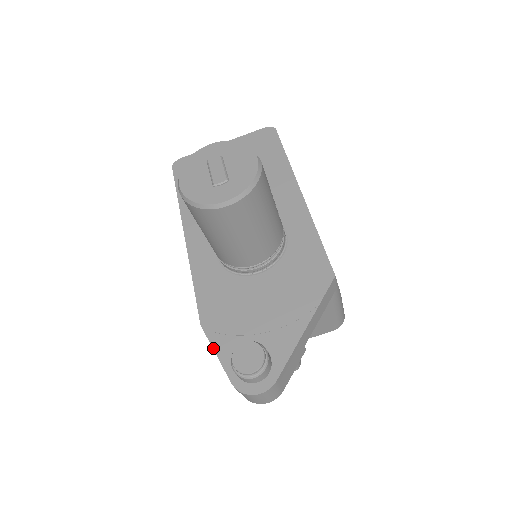
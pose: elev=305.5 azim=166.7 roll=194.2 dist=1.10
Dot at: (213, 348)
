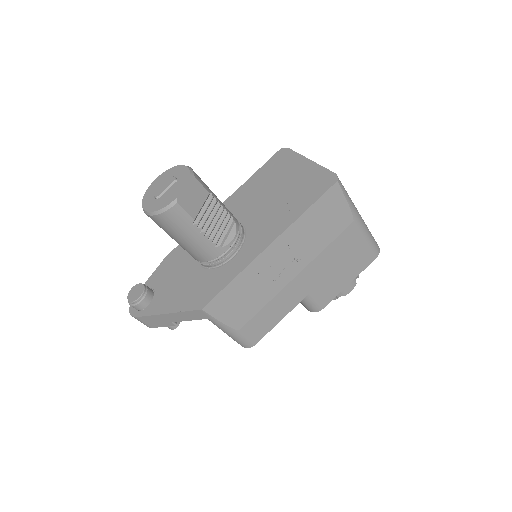
Dot at: (152, 274)
